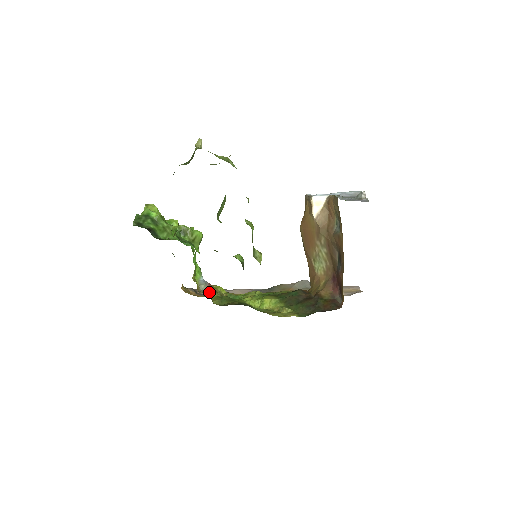
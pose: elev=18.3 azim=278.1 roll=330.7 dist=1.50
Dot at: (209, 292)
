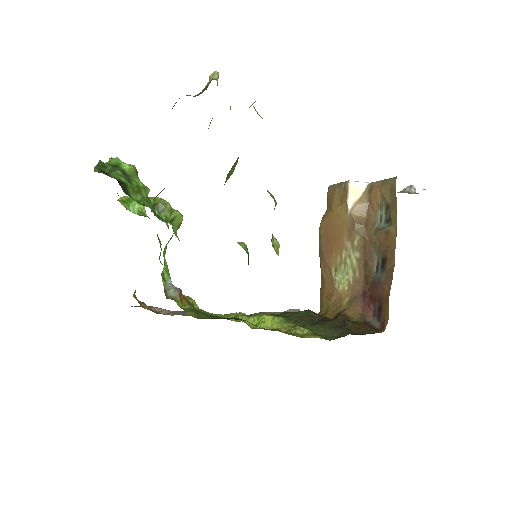
Dot at: (180, 300)
